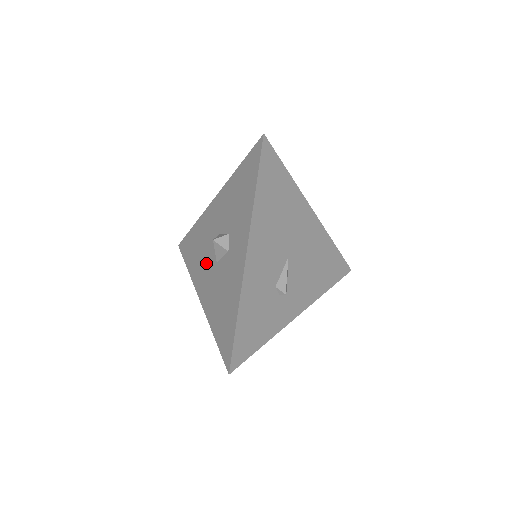
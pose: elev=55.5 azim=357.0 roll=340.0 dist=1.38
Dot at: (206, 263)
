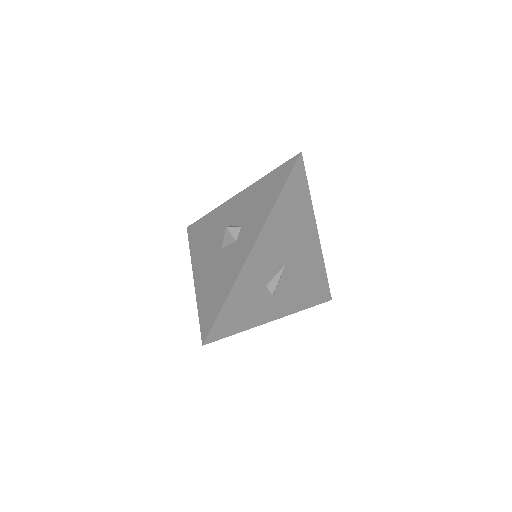
Dot at: (210, 247)
